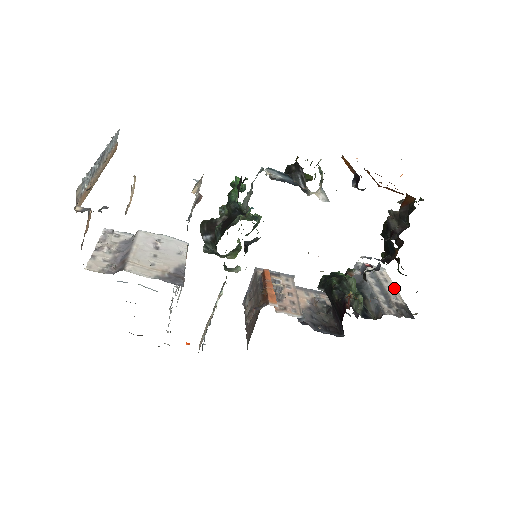
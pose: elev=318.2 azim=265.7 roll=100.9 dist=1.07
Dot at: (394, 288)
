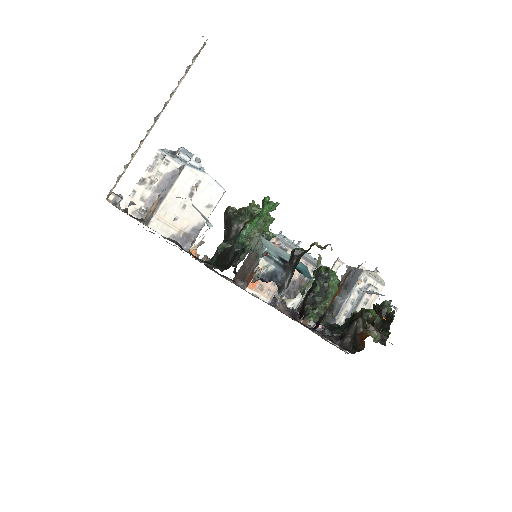
Dot at: occluded
